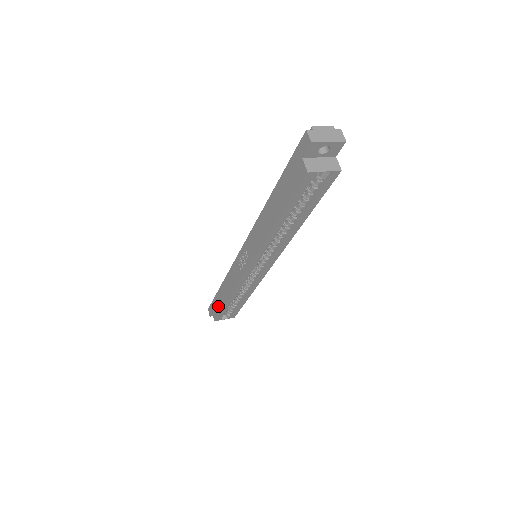
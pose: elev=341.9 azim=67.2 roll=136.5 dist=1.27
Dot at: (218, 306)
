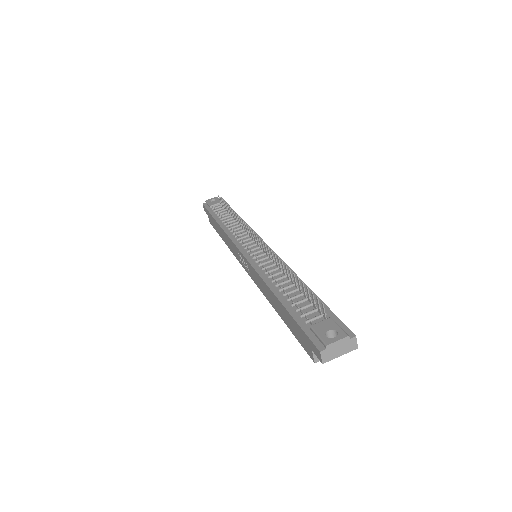
Dot at: (214, 226)
